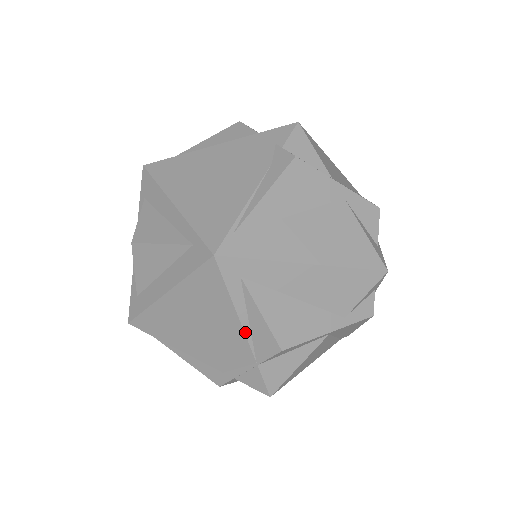
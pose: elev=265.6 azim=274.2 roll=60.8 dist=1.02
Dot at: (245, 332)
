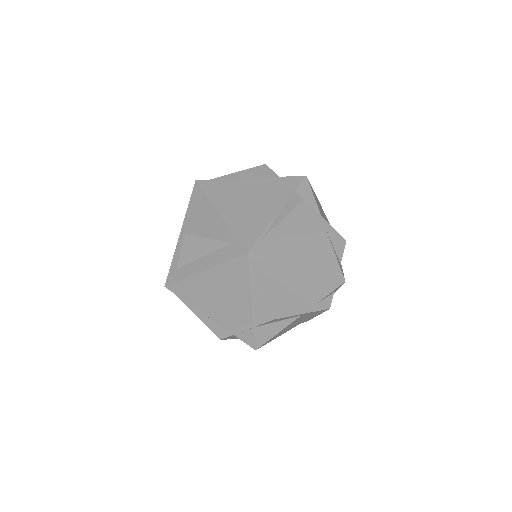
Dot at: (252, 304)
